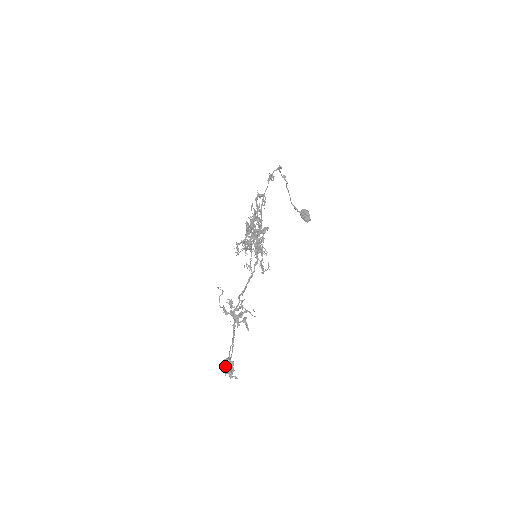
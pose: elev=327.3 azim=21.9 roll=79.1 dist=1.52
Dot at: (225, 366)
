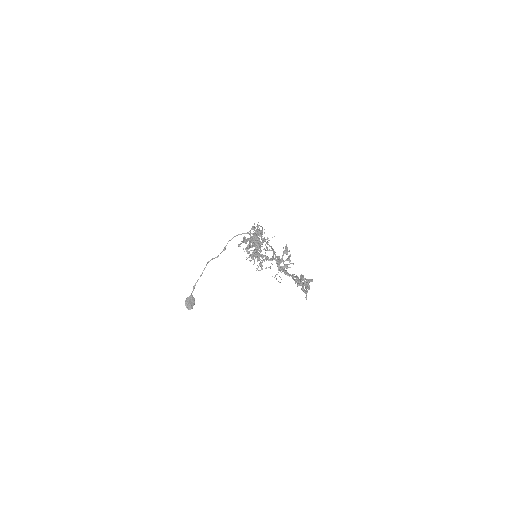
Dot at: (305, 279)
